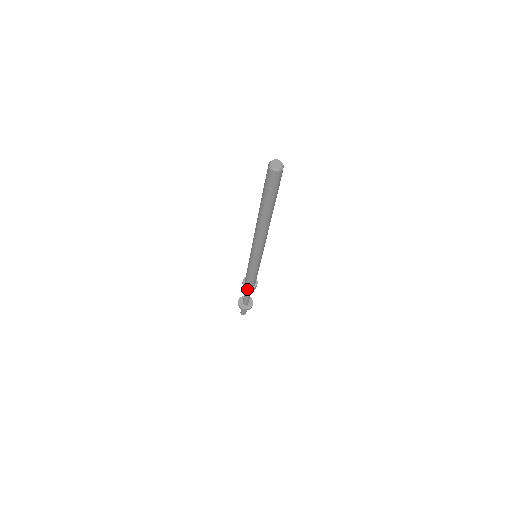
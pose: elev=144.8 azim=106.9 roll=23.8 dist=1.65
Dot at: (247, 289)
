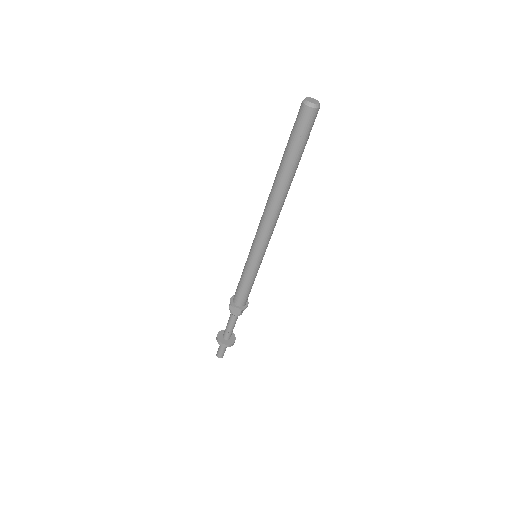
Dot at: (241, 311)
